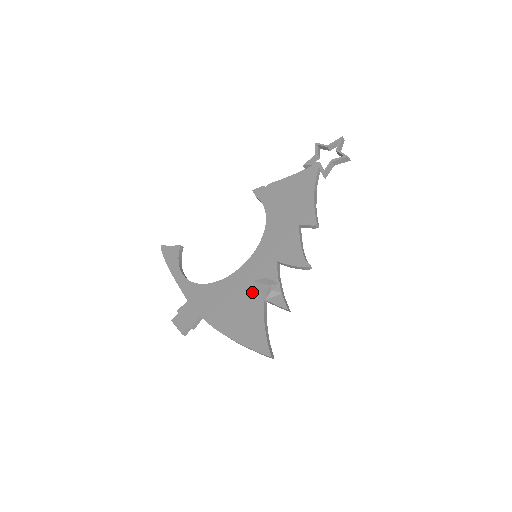
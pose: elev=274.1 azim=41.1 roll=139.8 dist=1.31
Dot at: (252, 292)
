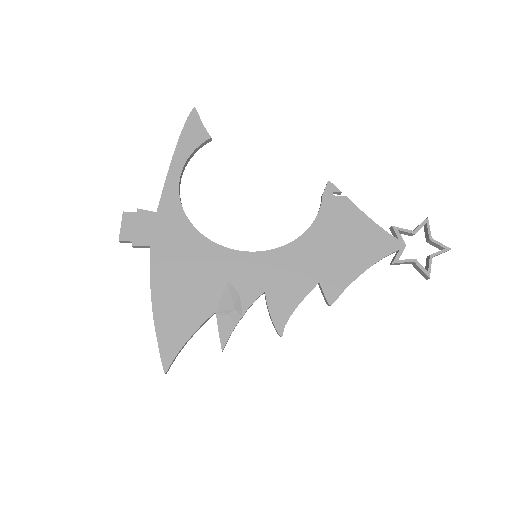
Dot at: (215, 290)
